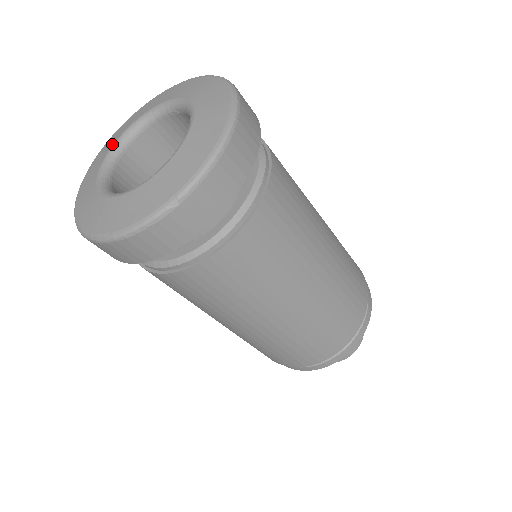
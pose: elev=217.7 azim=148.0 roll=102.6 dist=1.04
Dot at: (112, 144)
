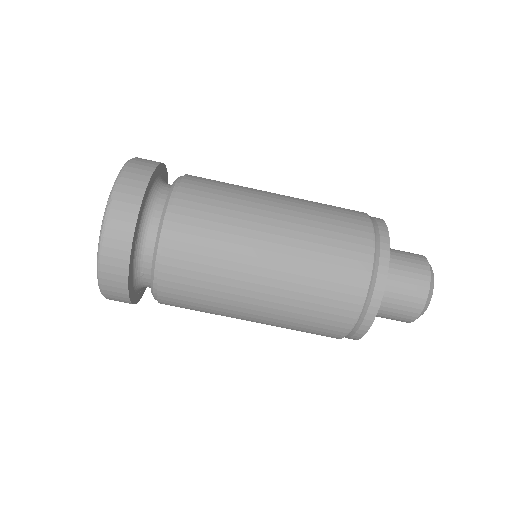
Dot at: occluded
